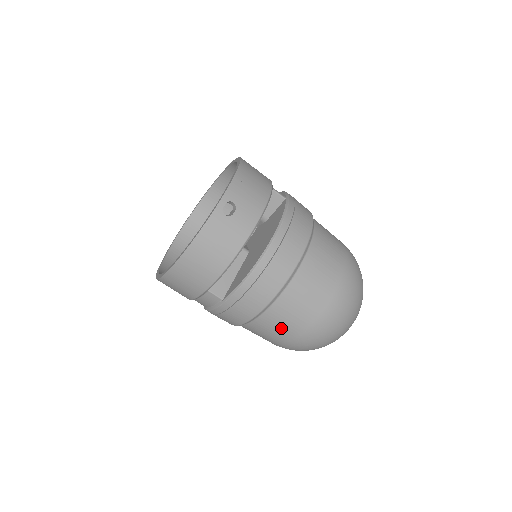
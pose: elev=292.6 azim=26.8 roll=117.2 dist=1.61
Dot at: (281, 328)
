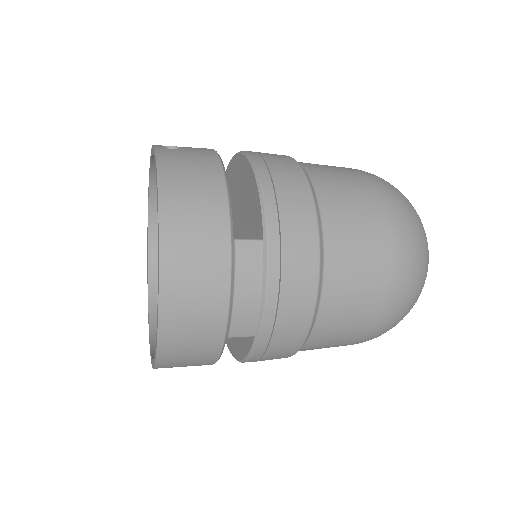
Dot at: (360, 231)
